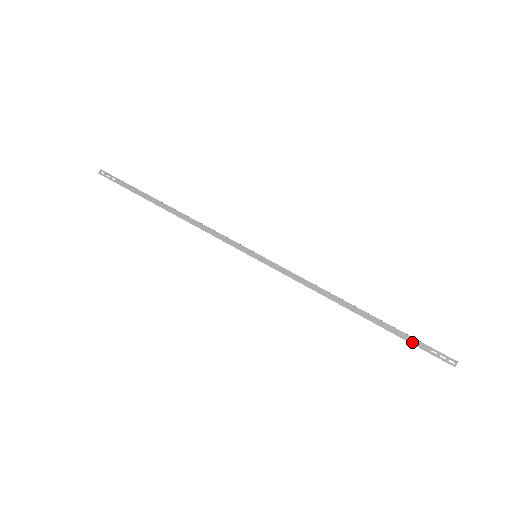
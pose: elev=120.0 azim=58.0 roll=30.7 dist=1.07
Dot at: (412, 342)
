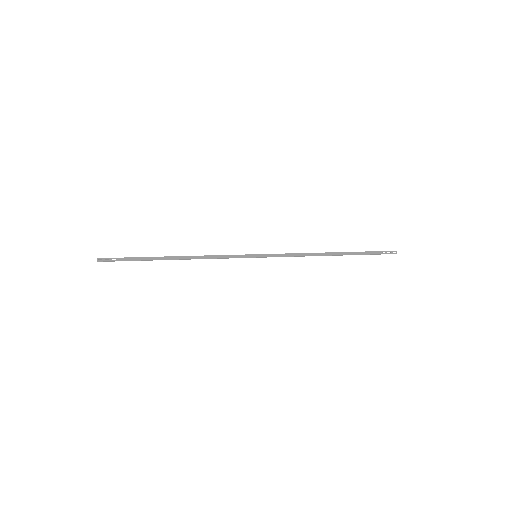
Dot at: (371, 254)
